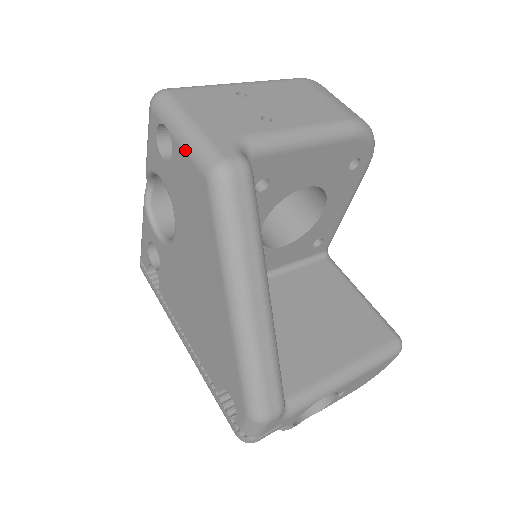
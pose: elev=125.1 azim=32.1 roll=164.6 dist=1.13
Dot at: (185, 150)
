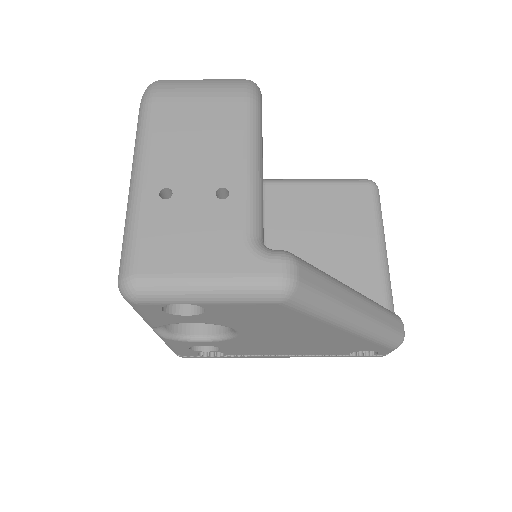
Dot at: (230, 303)
